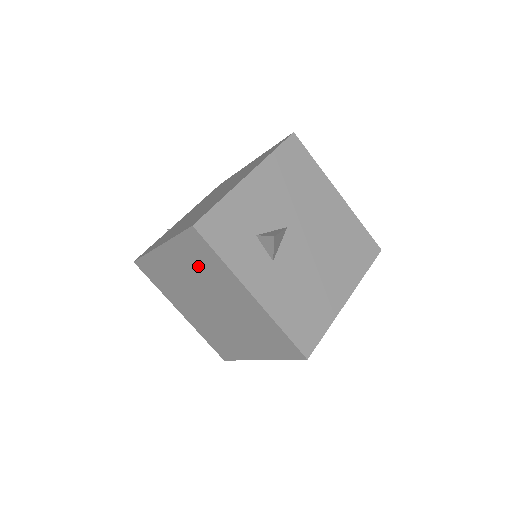
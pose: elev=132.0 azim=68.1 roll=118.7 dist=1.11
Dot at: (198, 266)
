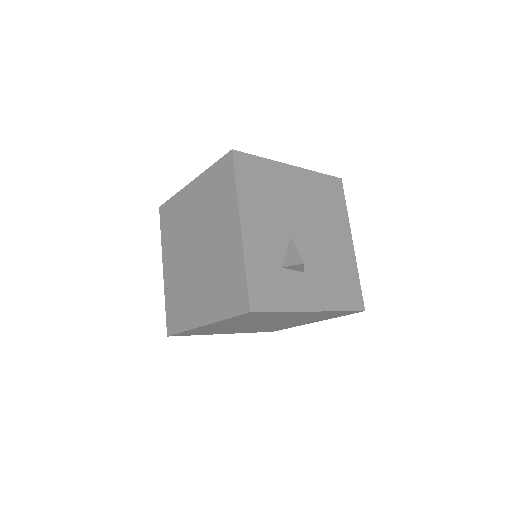
Dot at: (252, 319)
